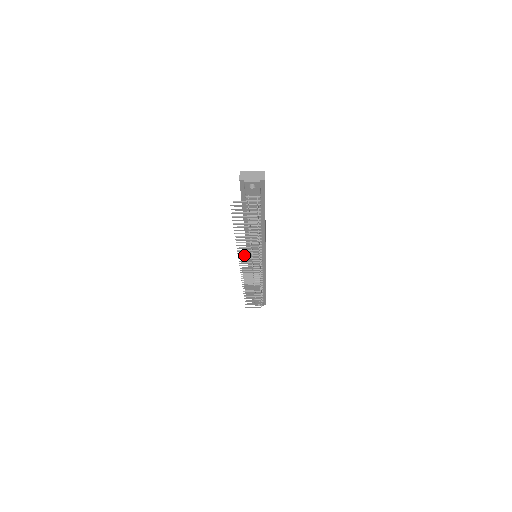
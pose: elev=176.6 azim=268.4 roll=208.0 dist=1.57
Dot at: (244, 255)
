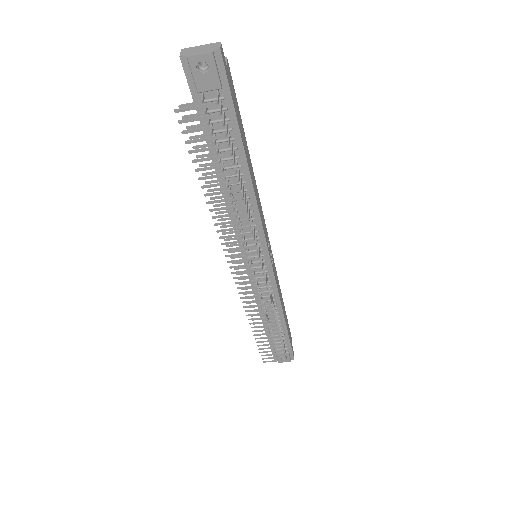
Dot at: (232, 244)
